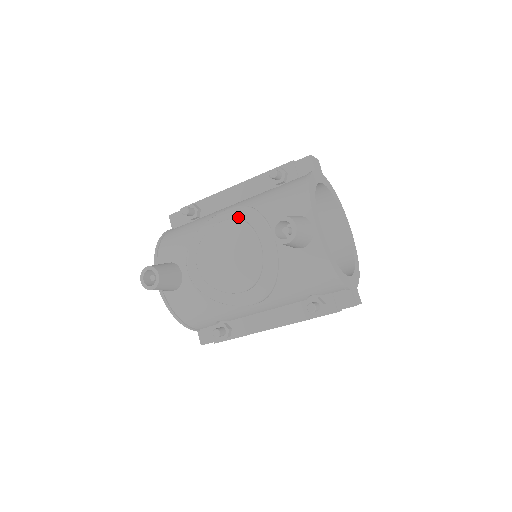
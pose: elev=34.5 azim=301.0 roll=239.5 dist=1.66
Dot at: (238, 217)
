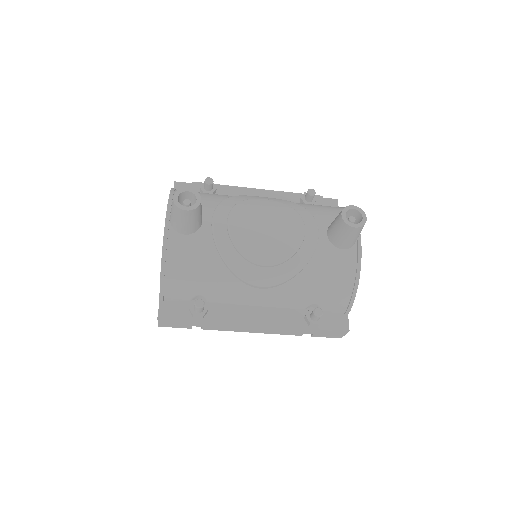
Dot at: occluded
